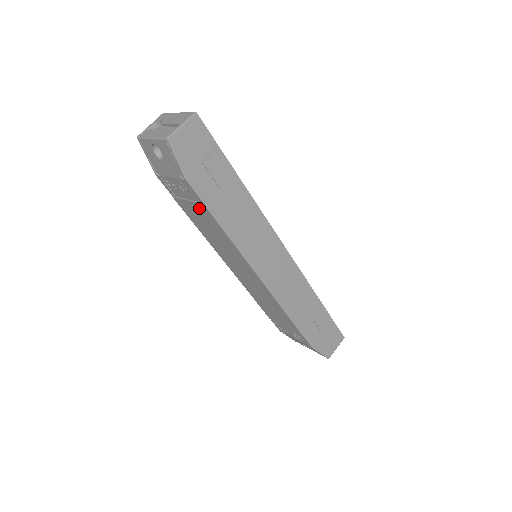
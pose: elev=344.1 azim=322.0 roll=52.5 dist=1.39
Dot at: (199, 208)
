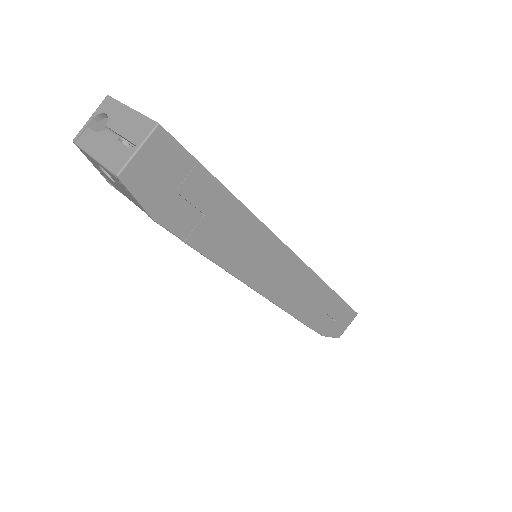
Dot at: occluded
